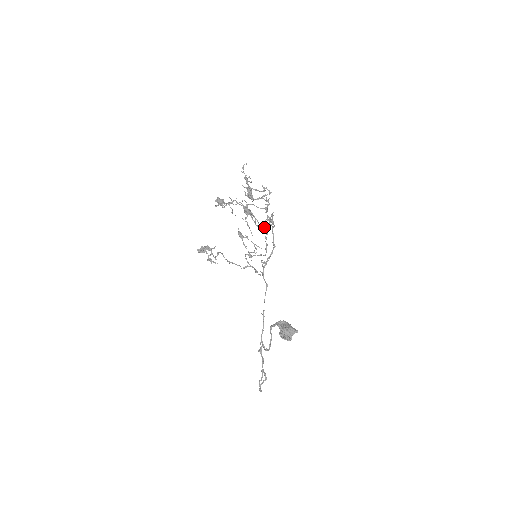
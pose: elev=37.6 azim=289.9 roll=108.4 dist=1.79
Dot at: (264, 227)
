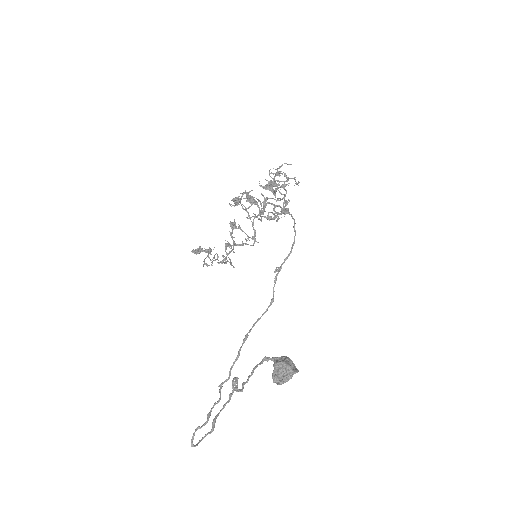
Dot at: (269, 217)
